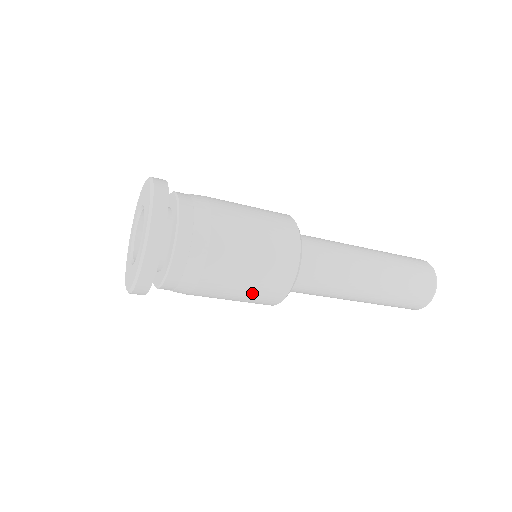
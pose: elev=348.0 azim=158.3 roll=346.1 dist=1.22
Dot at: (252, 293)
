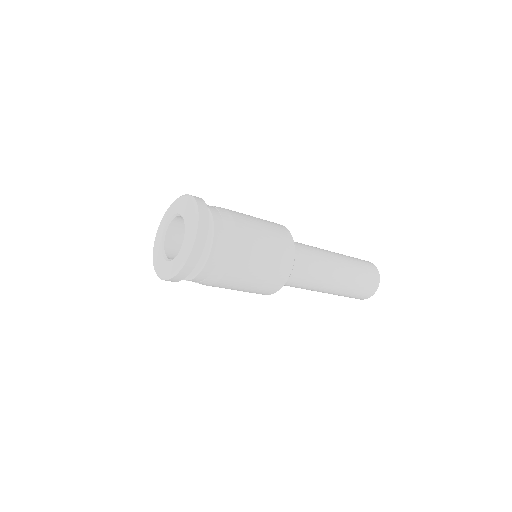
Dot at: (244, 291)
